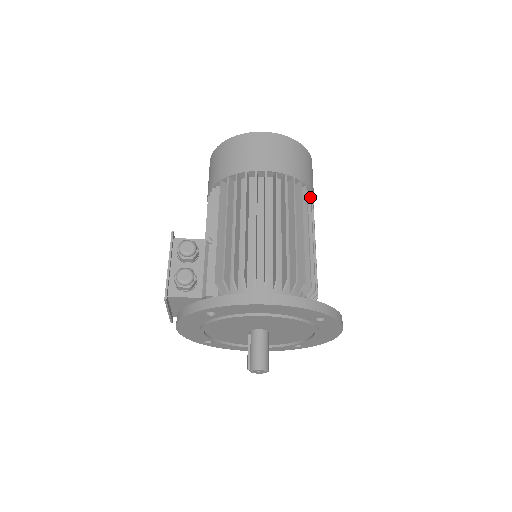
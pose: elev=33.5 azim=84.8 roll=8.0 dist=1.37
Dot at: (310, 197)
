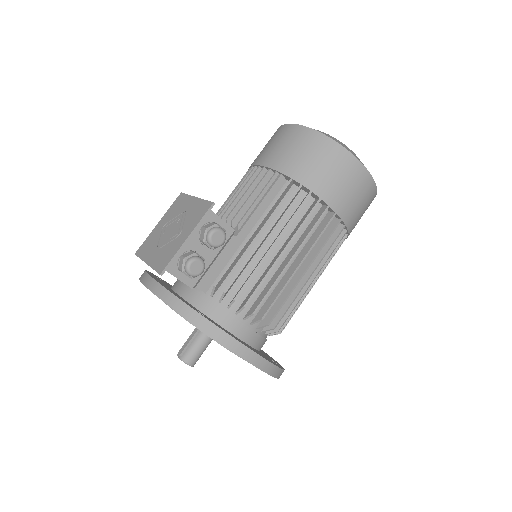
Dot at: occluded
